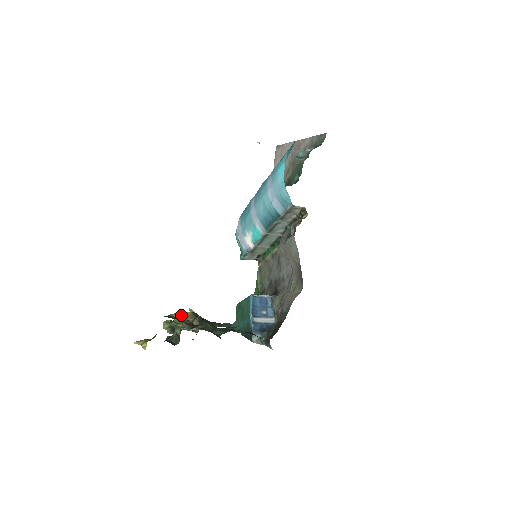
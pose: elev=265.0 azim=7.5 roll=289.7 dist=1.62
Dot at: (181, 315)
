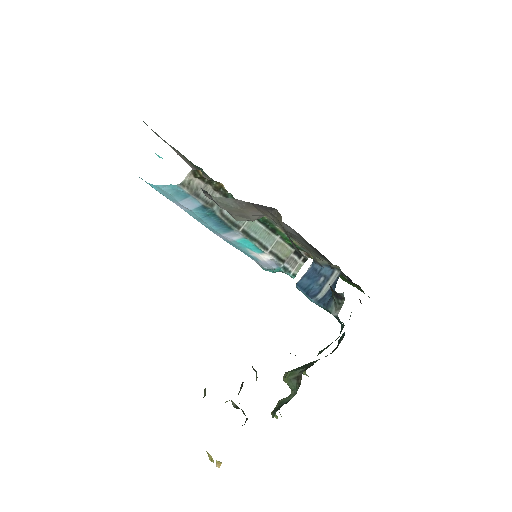
Dot at: occluded
